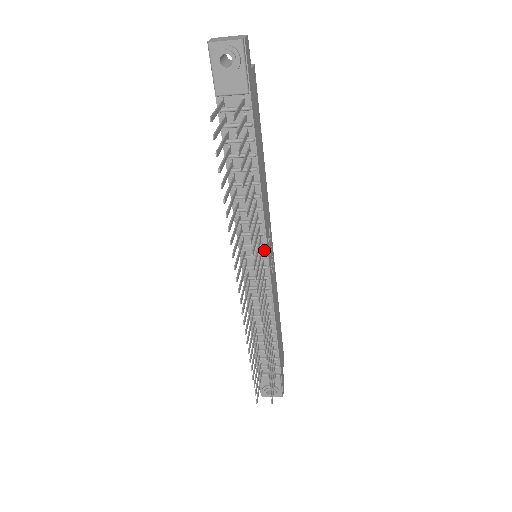
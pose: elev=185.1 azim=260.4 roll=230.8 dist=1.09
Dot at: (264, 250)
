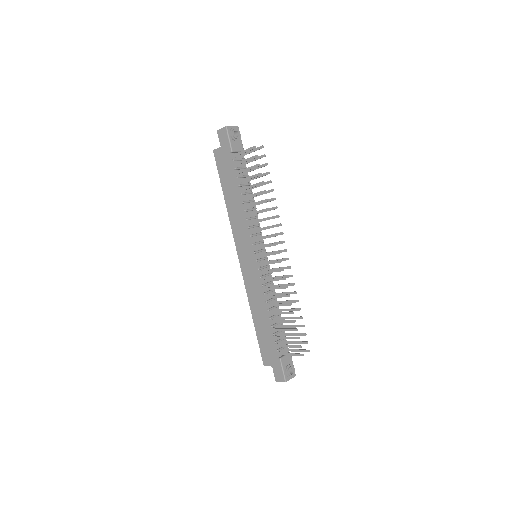
Dot at: occluded
